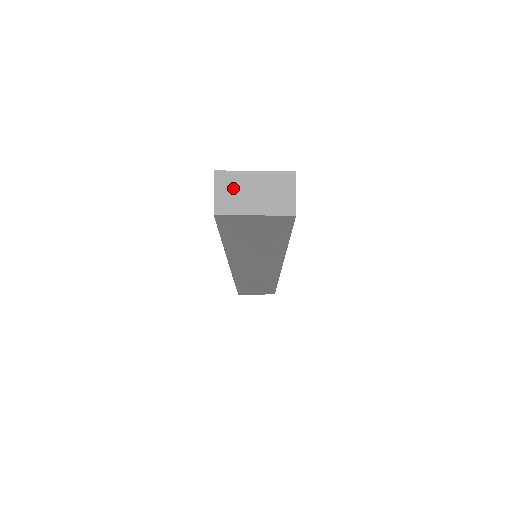
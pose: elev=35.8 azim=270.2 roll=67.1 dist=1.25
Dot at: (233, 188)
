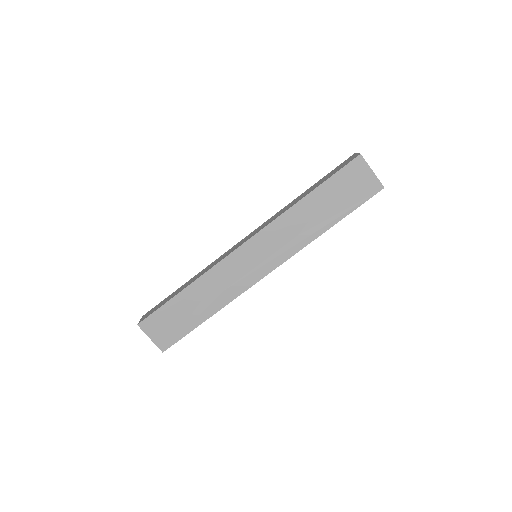
Dot at: occluded
